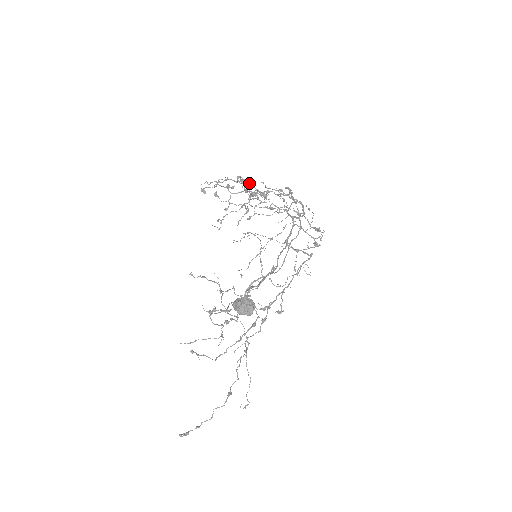
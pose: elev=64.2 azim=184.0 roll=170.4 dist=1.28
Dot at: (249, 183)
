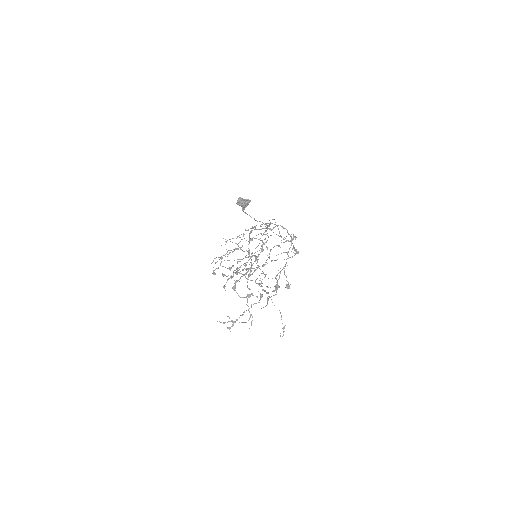
Dot at: (239, 235)
